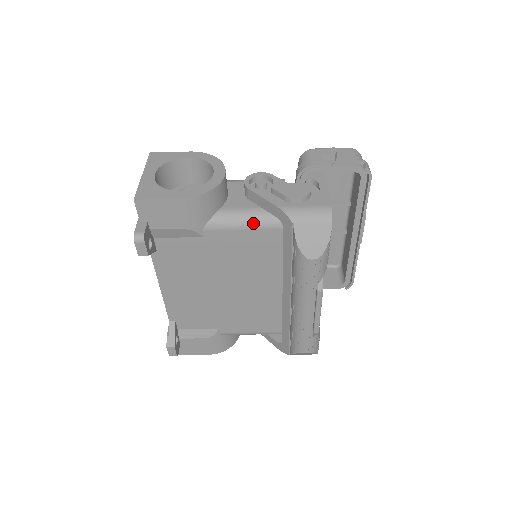
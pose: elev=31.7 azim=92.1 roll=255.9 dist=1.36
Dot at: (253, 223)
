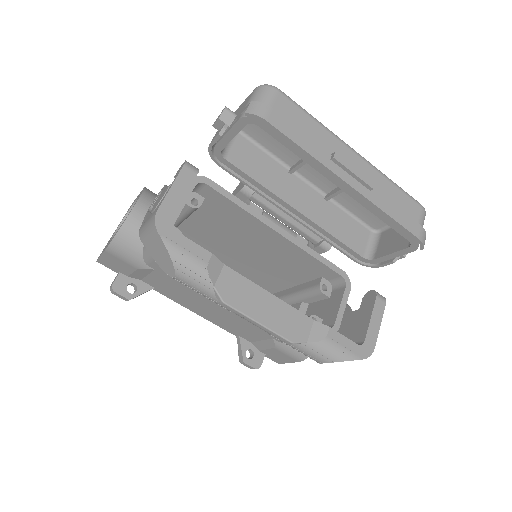
Dot at: occluded
